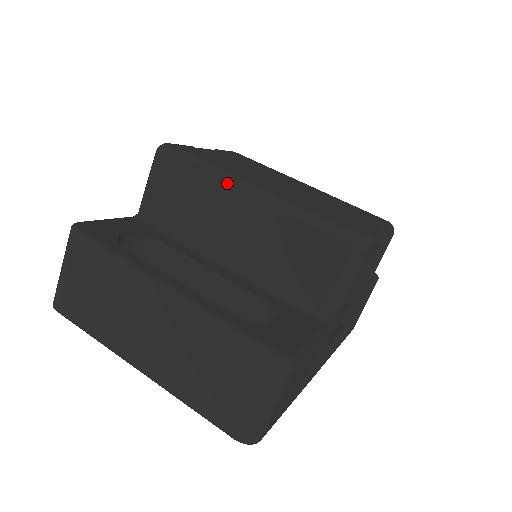
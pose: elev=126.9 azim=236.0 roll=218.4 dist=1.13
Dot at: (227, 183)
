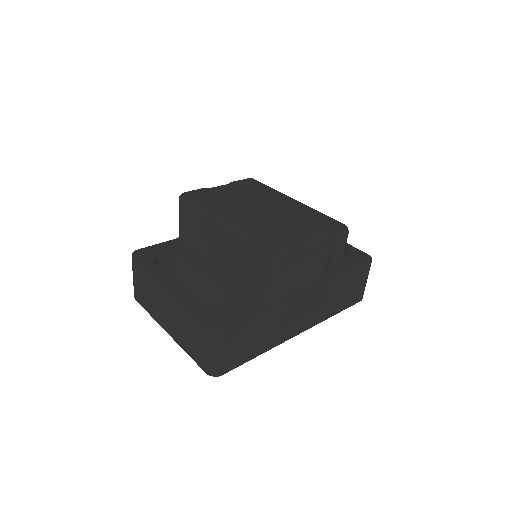
Dot at: (209, 218)
